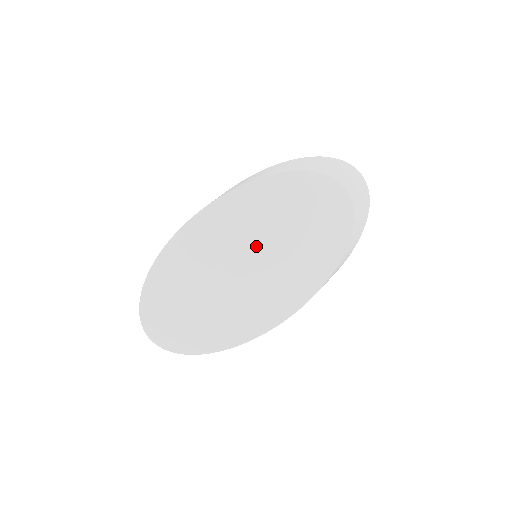
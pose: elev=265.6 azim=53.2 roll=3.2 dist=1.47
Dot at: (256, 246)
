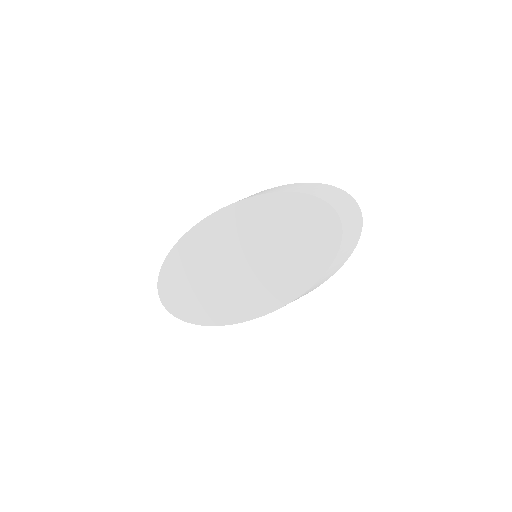
Dot at: (256, 248)
